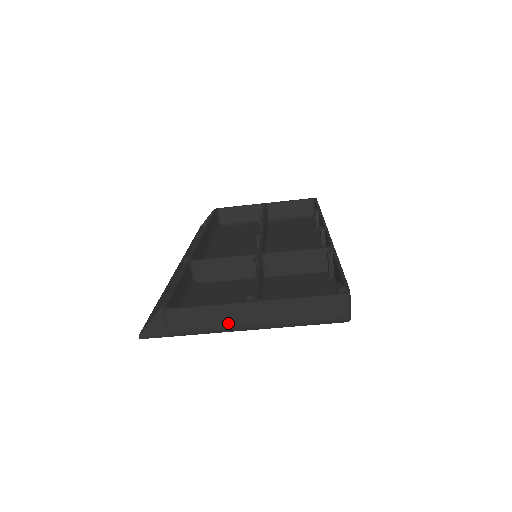
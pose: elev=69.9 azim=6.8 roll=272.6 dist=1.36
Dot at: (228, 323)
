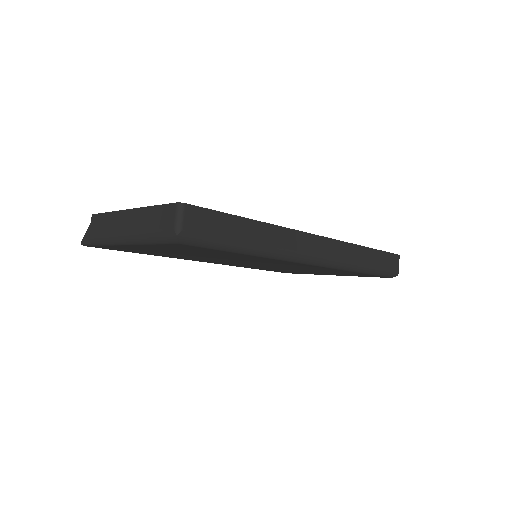
Dot at: (113, 230)
